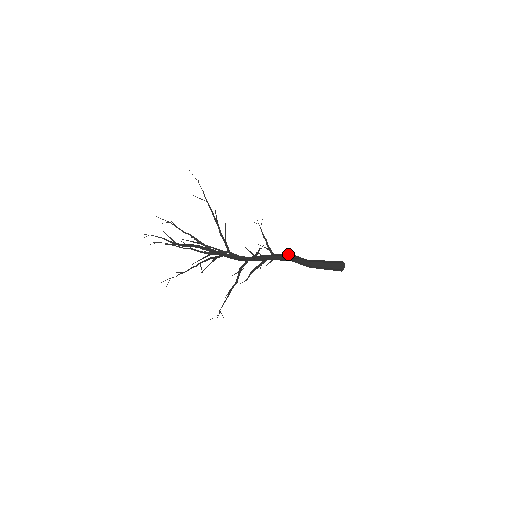
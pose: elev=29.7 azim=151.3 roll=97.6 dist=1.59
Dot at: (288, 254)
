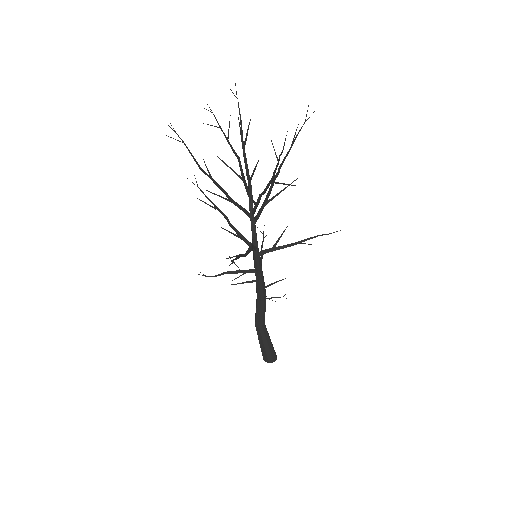
Dot at: occluded
